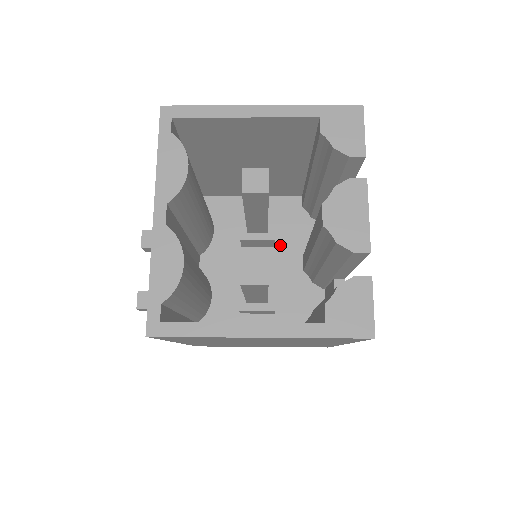
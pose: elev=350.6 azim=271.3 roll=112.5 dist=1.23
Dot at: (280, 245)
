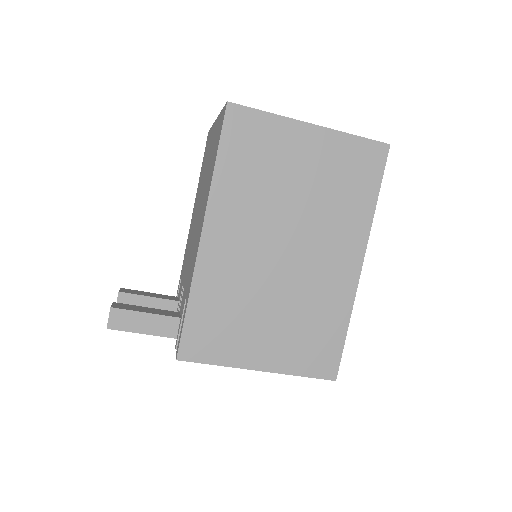
Dot at: occluded
